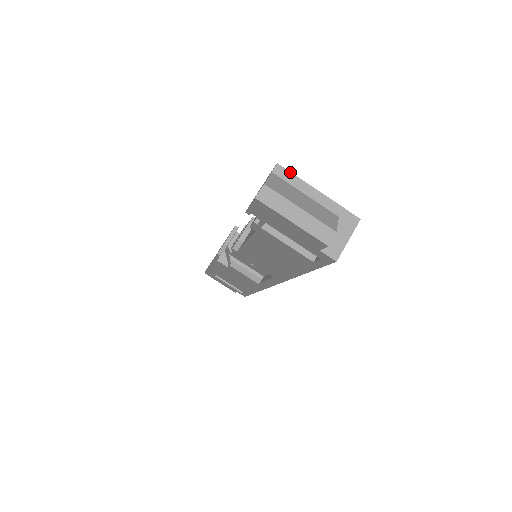
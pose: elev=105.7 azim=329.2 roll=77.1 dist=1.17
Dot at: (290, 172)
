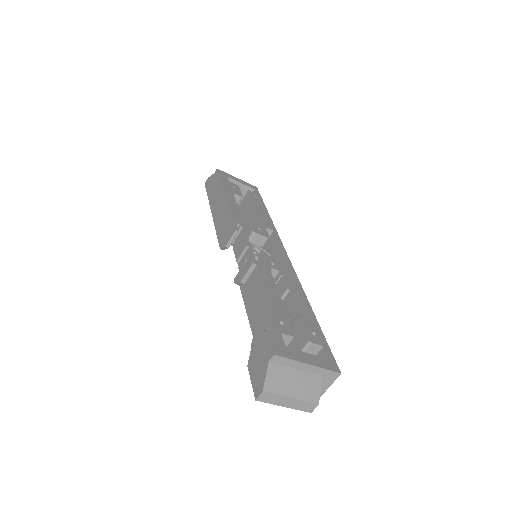
Dot at: (285, 358)
